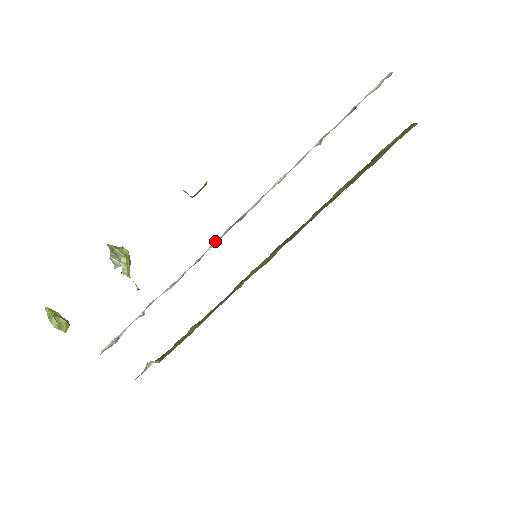
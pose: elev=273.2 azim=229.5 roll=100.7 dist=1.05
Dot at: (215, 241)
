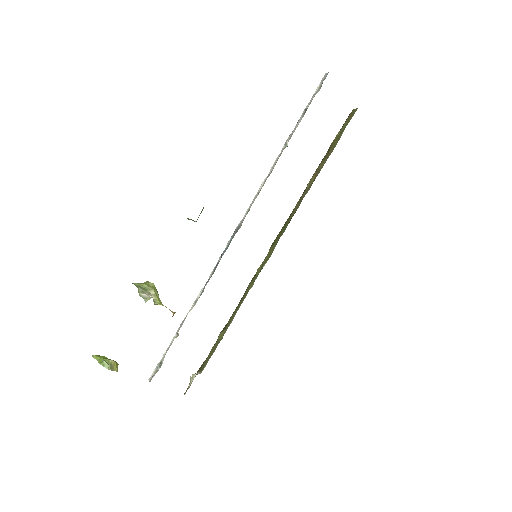
Dot at: (222, 253)
